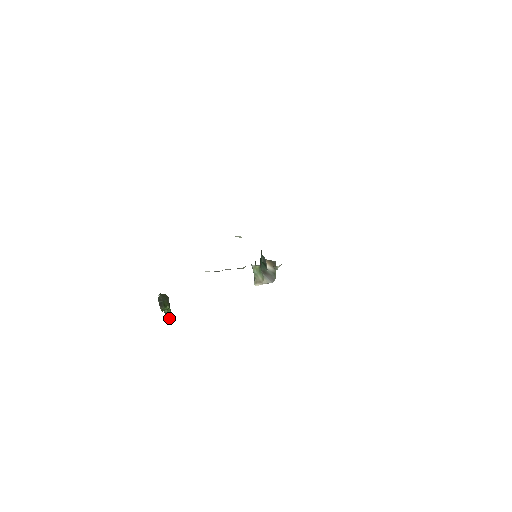
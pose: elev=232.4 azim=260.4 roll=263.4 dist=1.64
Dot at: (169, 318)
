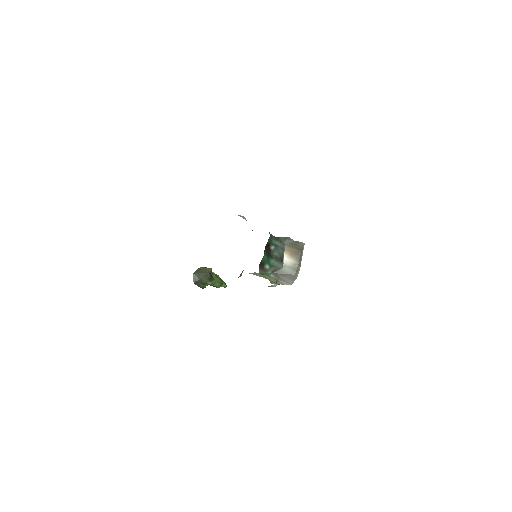
Dot at: (222, 286)
